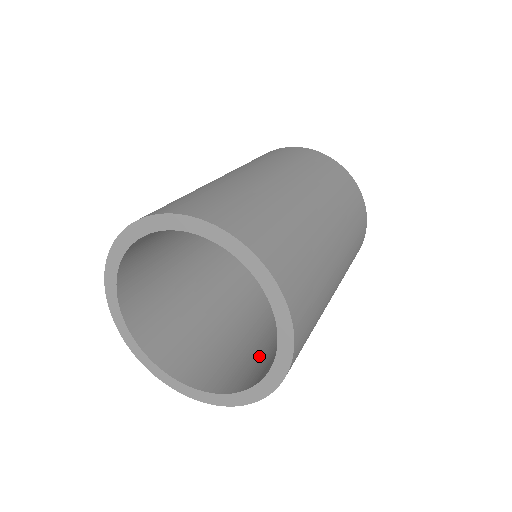
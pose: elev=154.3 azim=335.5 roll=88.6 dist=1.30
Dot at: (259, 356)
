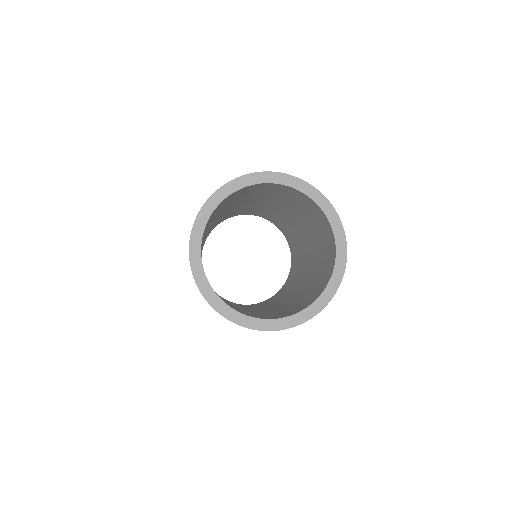
Dot at: (294, 305)
